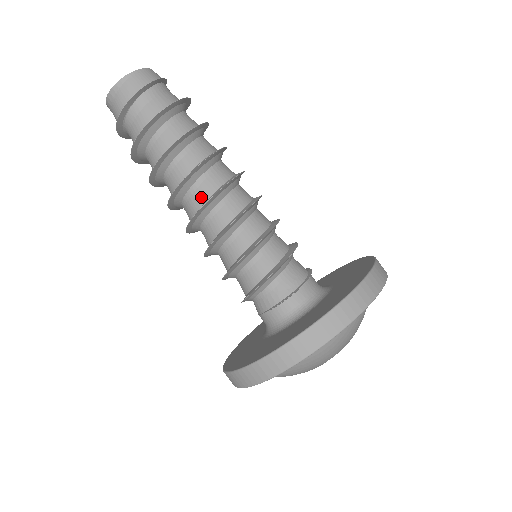
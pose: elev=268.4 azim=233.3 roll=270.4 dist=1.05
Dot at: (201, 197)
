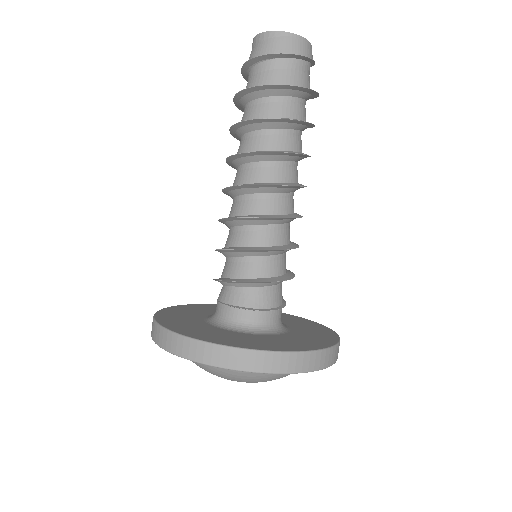
Dot at: (257, 176)
